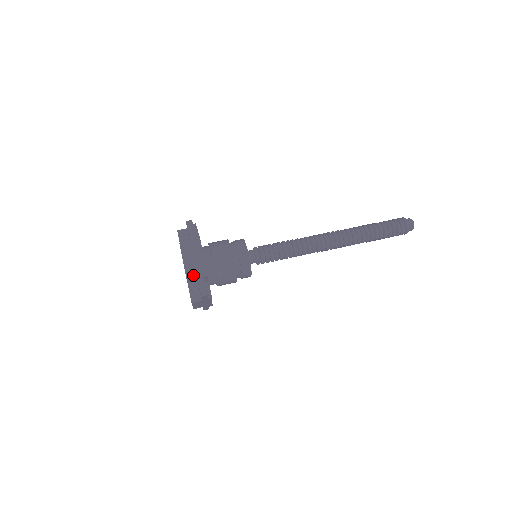
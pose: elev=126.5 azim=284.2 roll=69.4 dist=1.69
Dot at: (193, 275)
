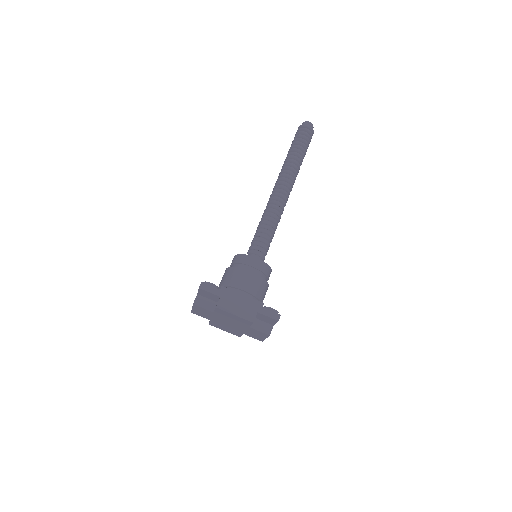
Dot at: (254, 315)
